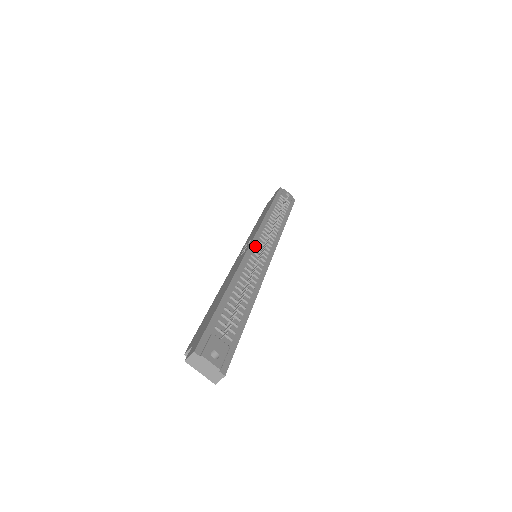
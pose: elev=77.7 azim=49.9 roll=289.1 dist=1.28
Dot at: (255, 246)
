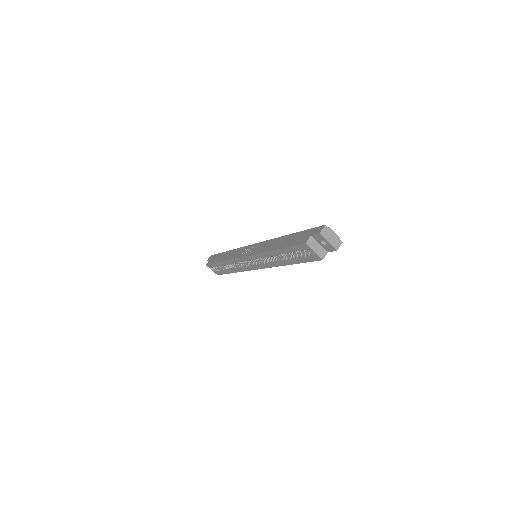
Dot at: occluded
